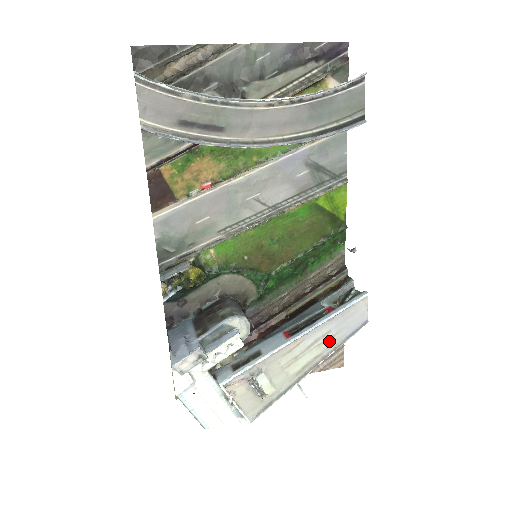
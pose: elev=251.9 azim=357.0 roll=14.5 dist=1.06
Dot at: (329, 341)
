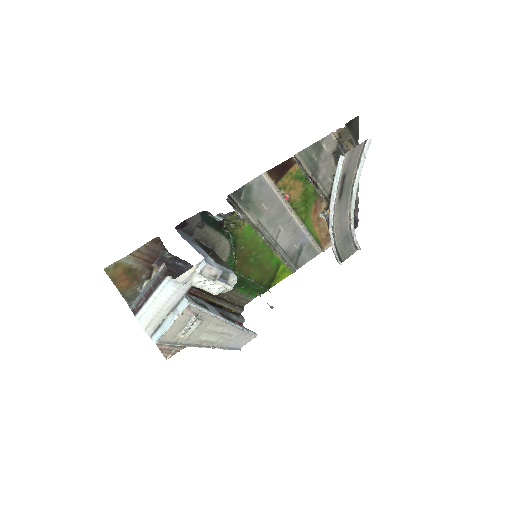
Dot at: (225, 340)
